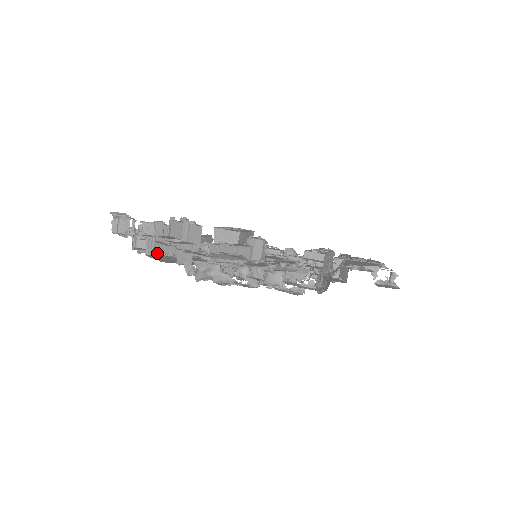
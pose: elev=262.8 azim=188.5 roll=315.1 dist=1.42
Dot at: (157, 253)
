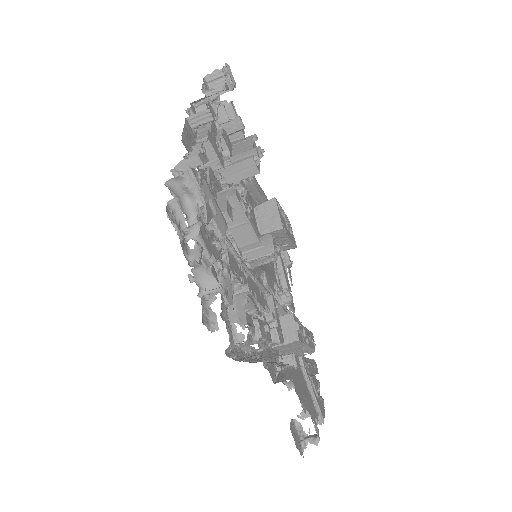
Dot at: (199, 133)
